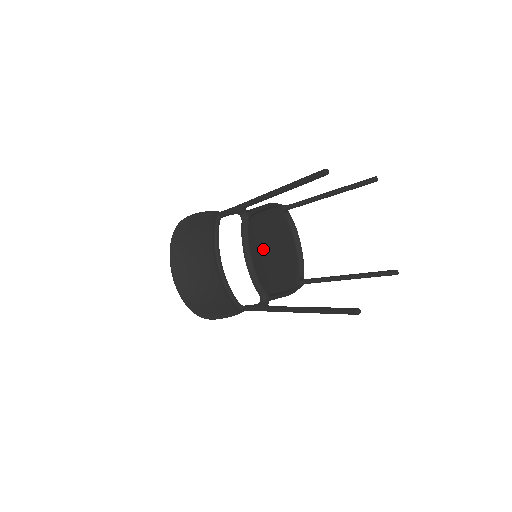
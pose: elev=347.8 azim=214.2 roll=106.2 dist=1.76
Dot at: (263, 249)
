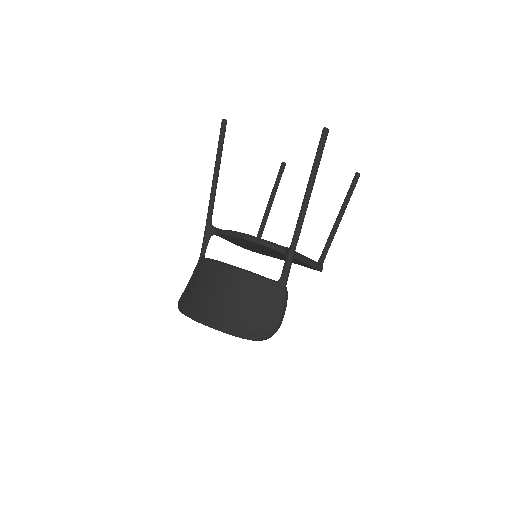
Dot at: occluded
